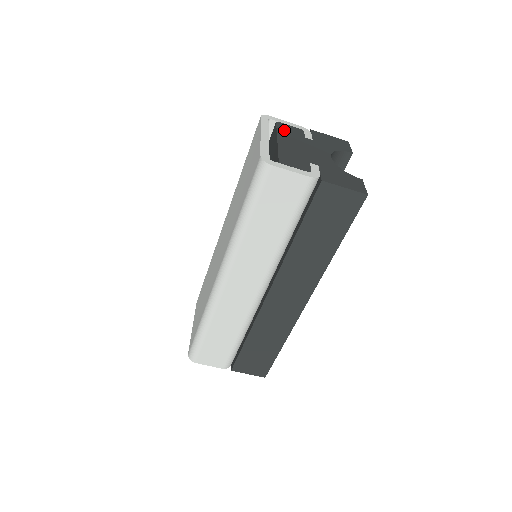
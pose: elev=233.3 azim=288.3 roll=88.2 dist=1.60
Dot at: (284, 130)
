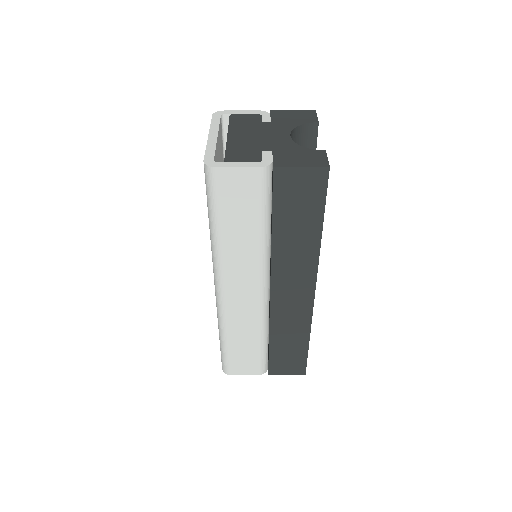
Dot at: (237, 122)
